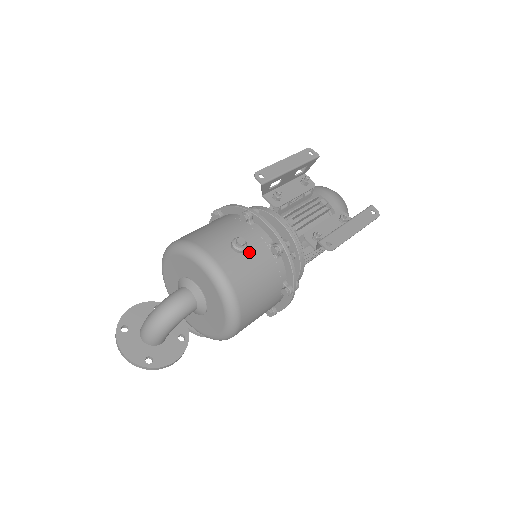
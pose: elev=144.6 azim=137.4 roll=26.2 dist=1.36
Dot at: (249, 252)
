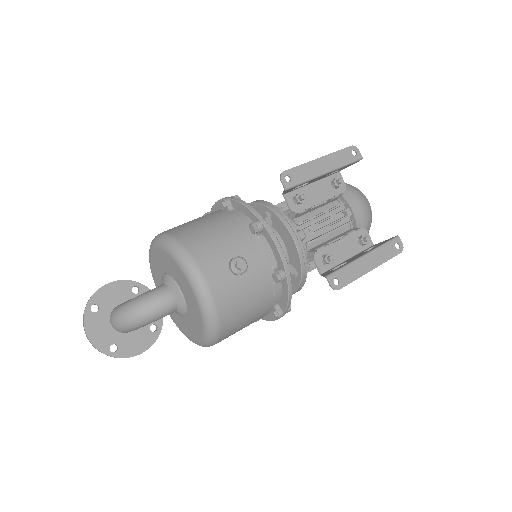
Dot at: (247, 275)
